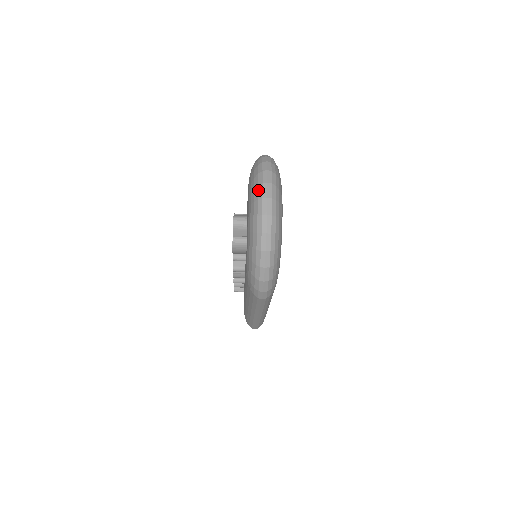
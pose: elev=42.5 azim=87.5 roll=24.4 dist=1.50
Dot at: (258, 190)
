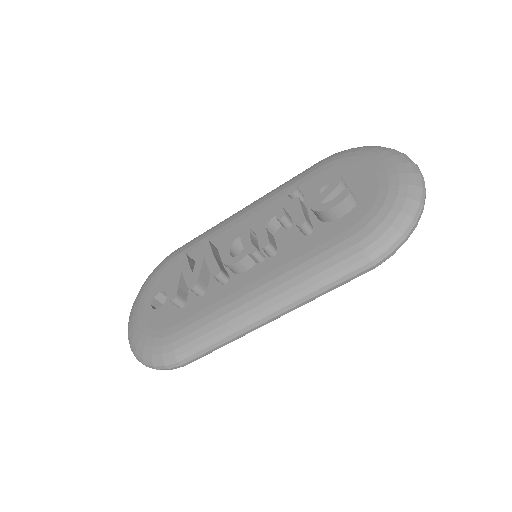
Dot at: (405, 157)
